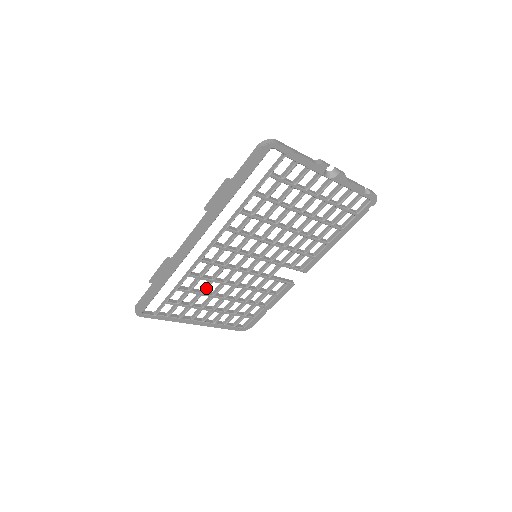
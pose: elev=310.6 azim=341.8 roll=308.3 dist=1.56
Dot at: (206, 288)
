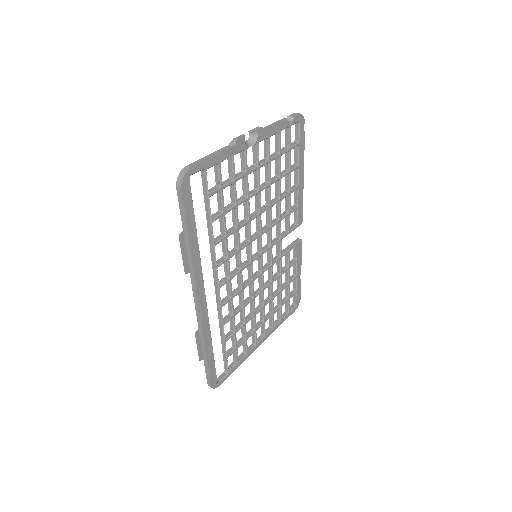
Dot at: (244, 317)
